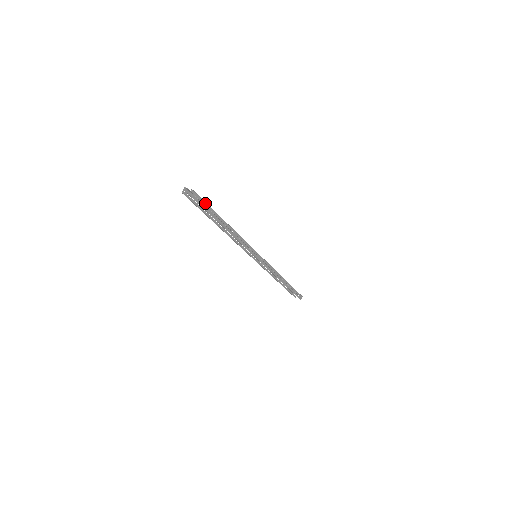
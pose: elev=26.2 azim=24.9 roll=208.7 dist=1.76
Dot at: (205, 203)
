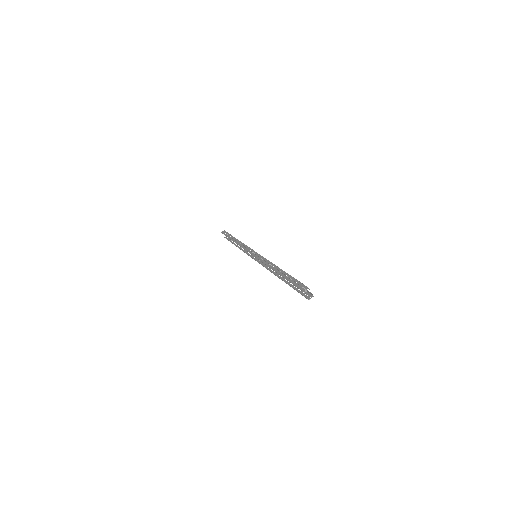
Dot at: occluded
